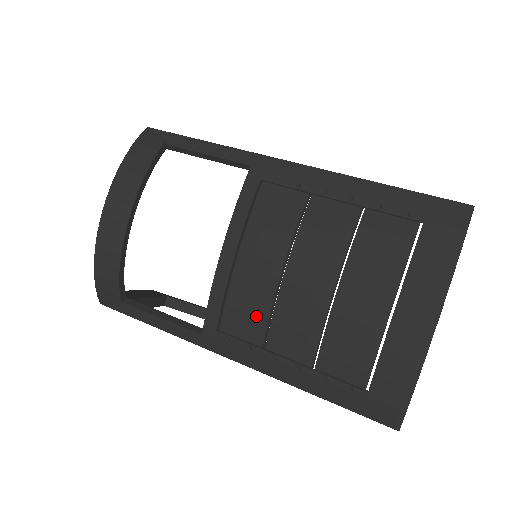
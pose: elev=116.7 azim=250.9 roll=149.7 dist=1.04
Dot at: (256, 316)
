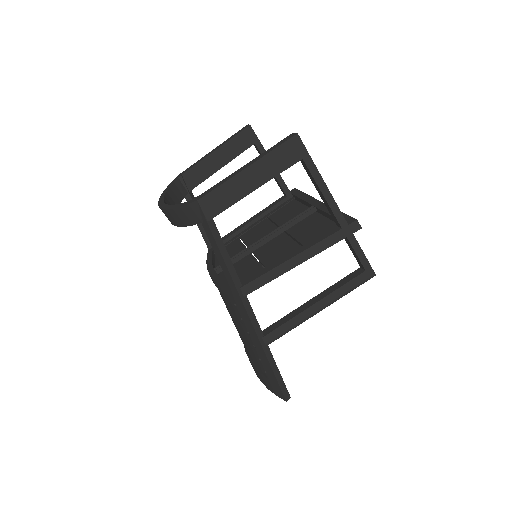
Dot at: occluded
